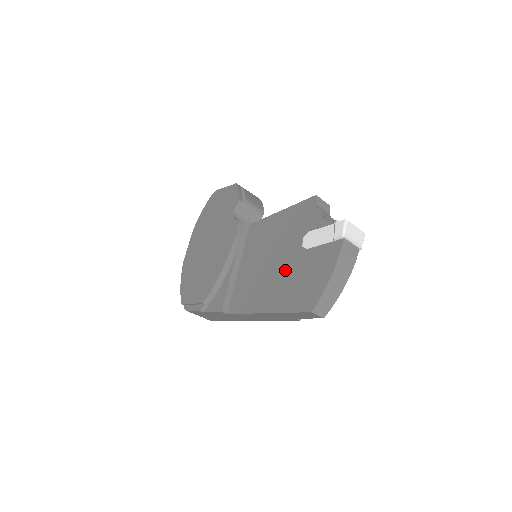
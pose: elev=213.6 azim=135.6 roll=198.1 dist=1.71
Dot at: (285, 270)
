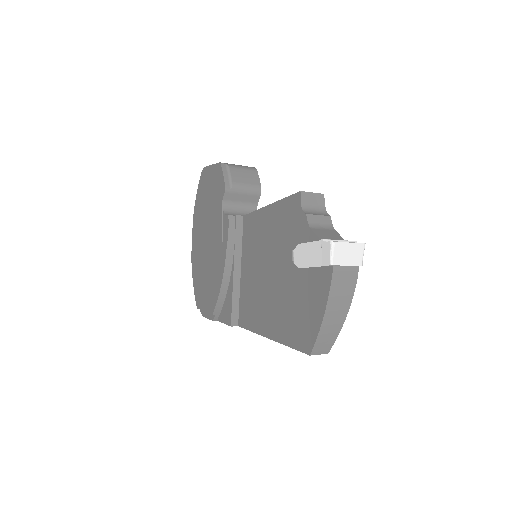
Dot at: (280, 290)
